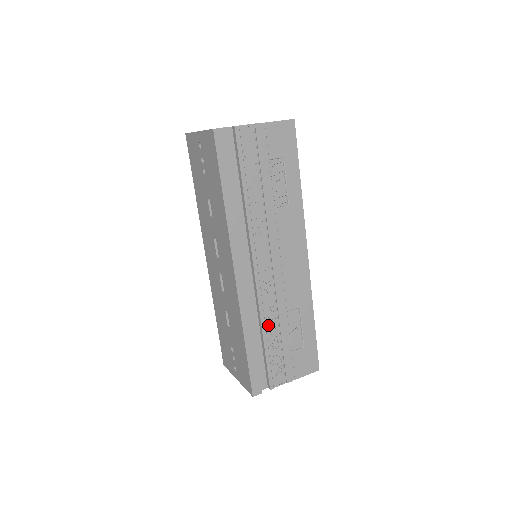
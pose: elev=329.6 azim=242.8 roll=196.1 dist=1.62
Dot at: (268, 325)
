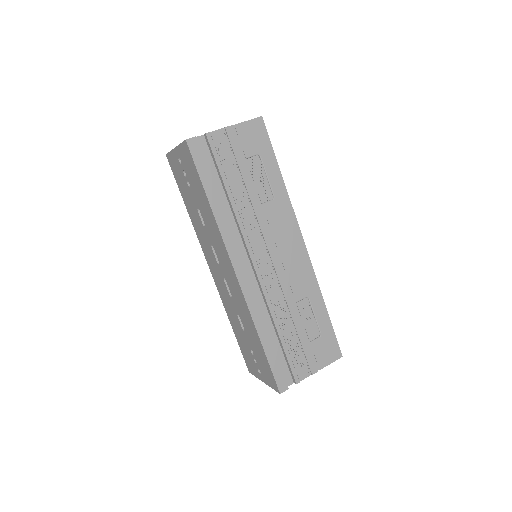
Dot at: (280, 319)
